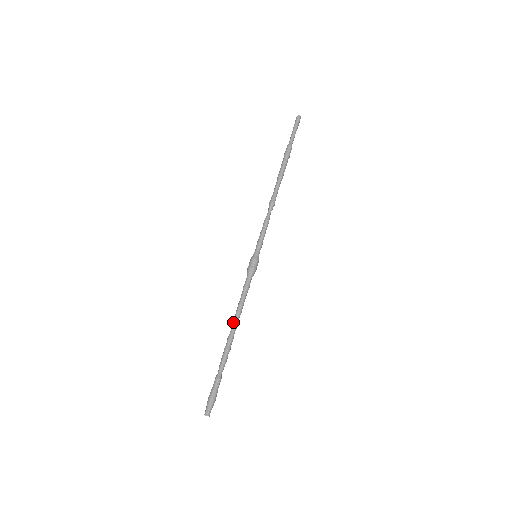
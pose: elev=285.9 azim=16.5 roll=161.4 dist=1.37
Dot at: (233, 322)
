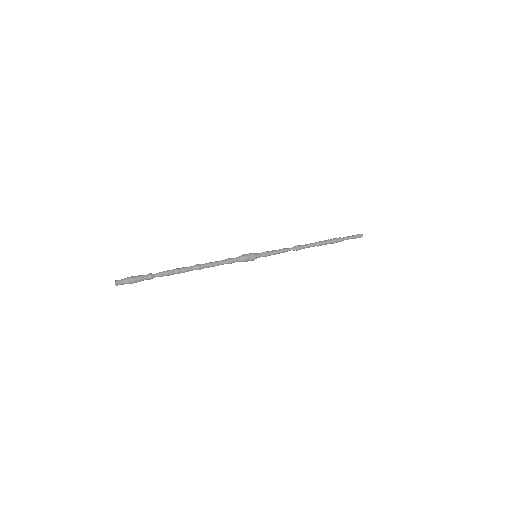
Dot at: occluded
